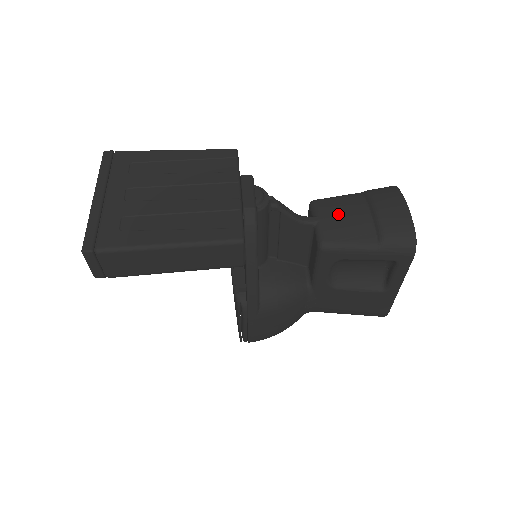
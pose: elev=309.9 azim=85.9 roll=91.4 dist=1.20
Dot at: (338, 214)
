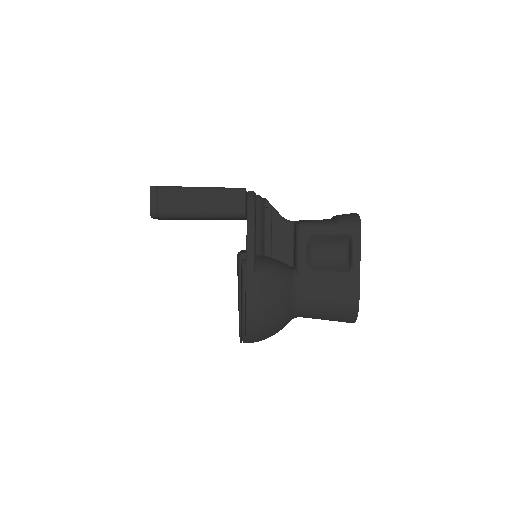
Dot at: occluded
